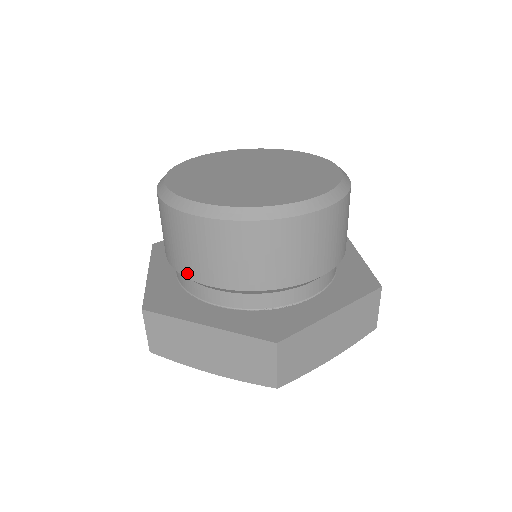
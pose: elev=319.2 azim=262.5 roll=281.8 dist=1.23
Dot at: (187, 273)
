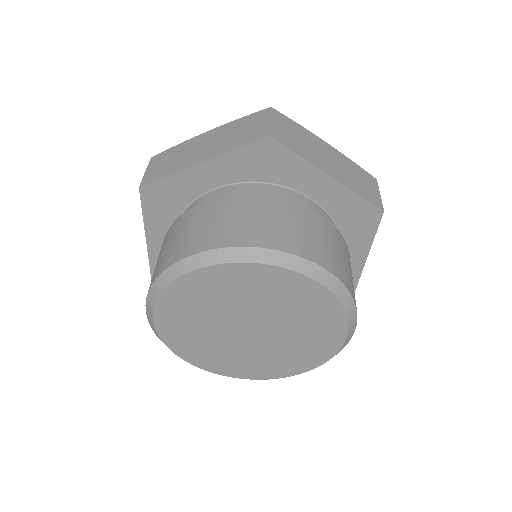
Dot at: occluded
